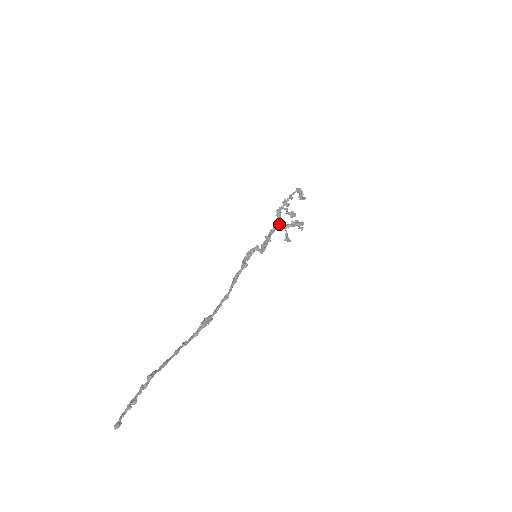
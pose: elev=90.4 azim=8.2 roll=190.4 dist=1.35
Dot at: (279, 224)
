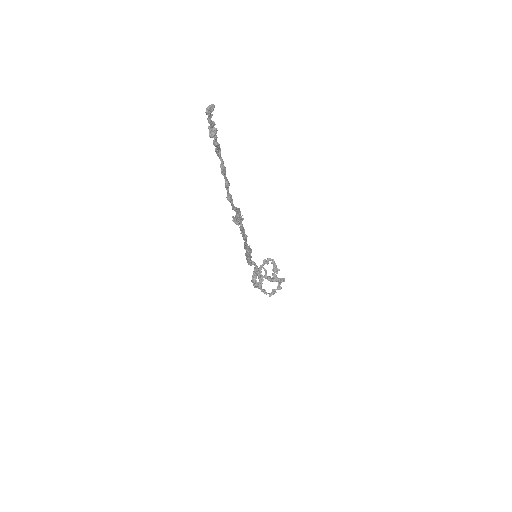
Dot at: (261, 279)
